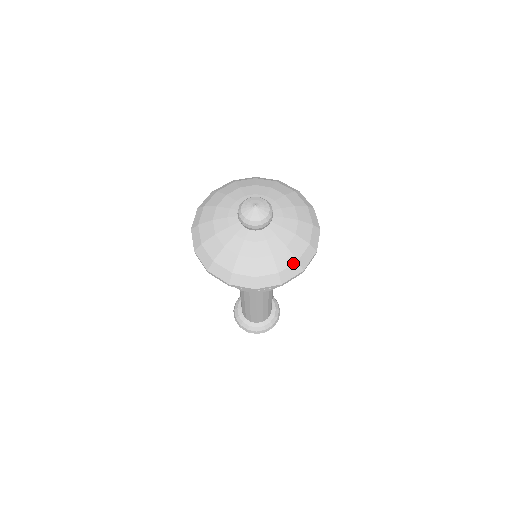
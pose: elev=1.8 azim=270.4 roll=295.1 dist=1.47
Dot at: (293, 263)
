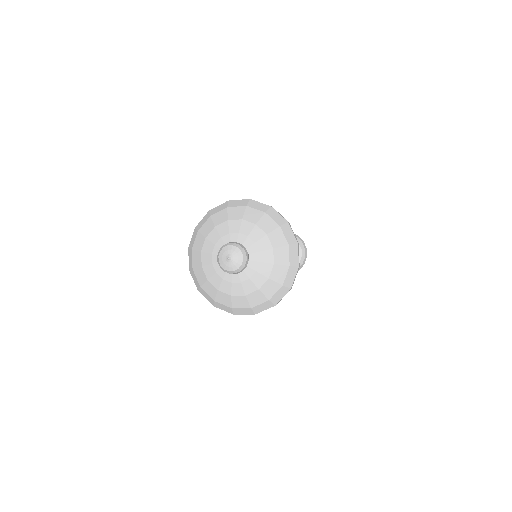
Dot at: (265, 301)
